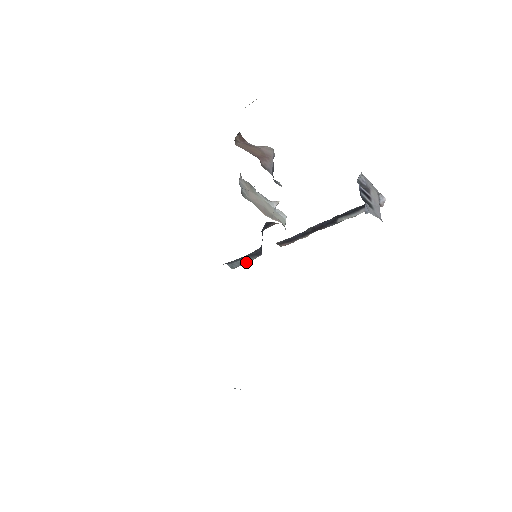
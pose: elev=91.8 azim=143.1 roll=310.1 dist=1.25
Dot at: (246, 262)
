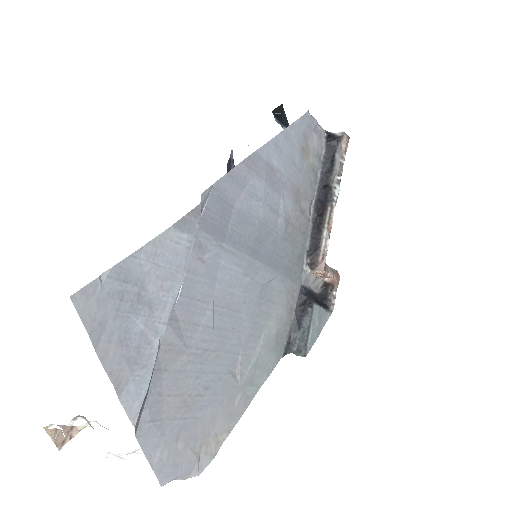
Dot at: (308, 329)
